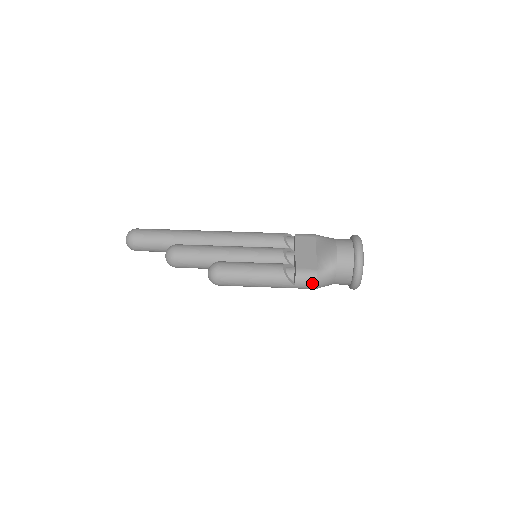
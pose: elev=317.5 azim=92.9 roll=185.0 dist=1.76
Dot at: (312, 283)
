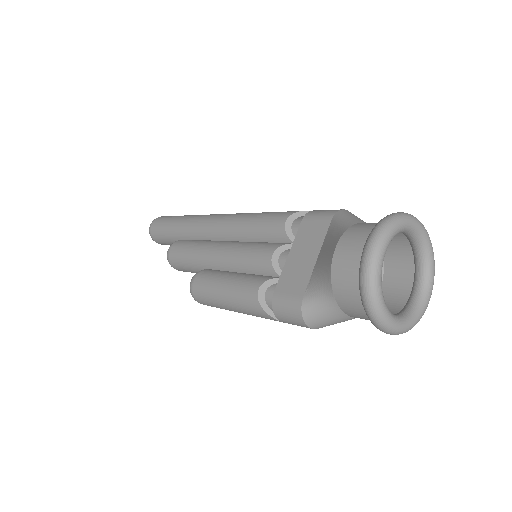
Dot at: (299, 322)
